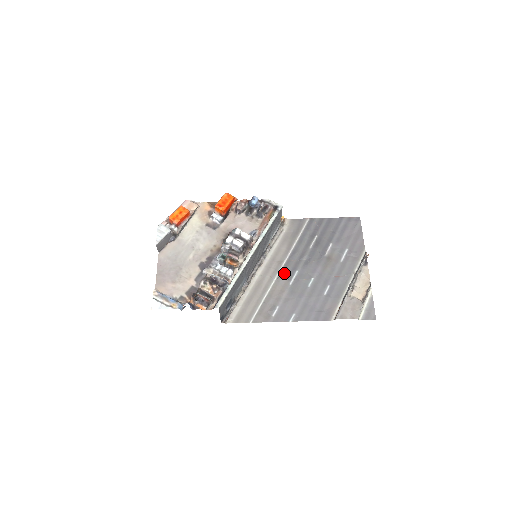
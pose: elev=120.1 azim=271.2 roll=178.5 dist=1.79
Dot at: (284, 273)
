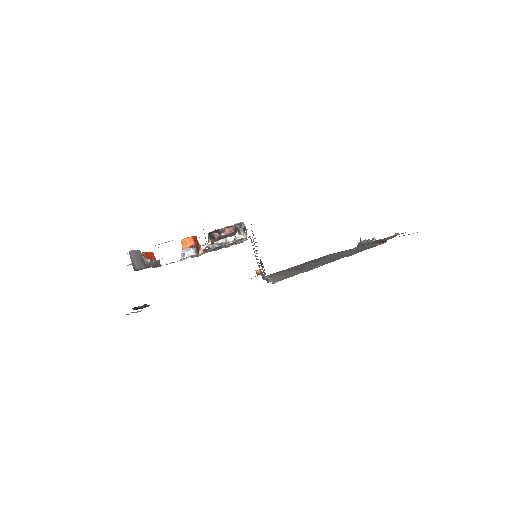
Dot at: (299, 268)
